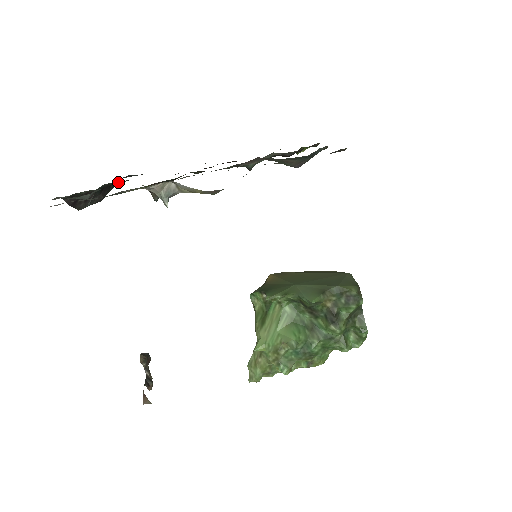
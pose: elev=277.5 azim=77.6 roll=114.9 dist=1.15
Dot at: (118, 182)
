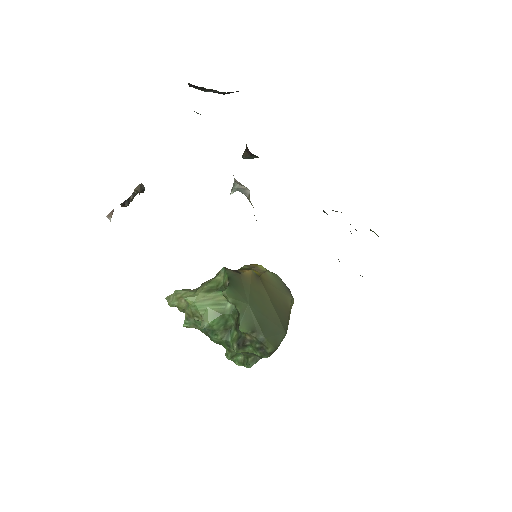
Dot at: occluded
